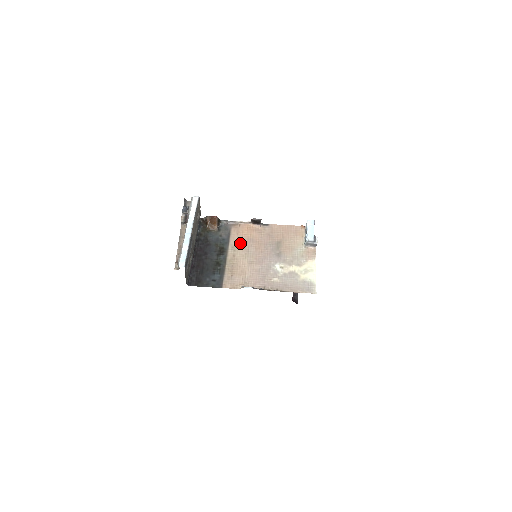
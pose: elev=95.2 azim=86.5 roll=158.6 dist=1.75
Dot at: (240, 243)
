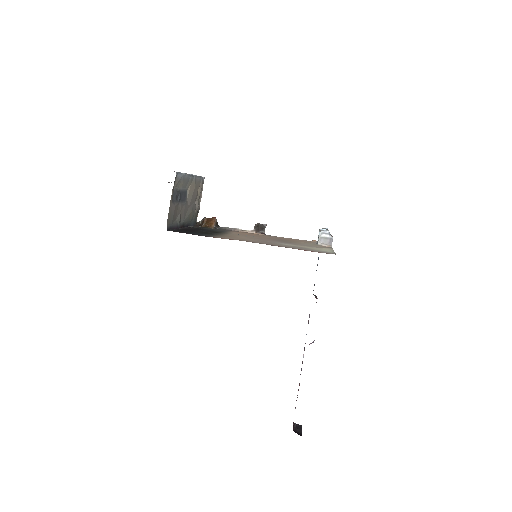
Dot at: (239, 234)
